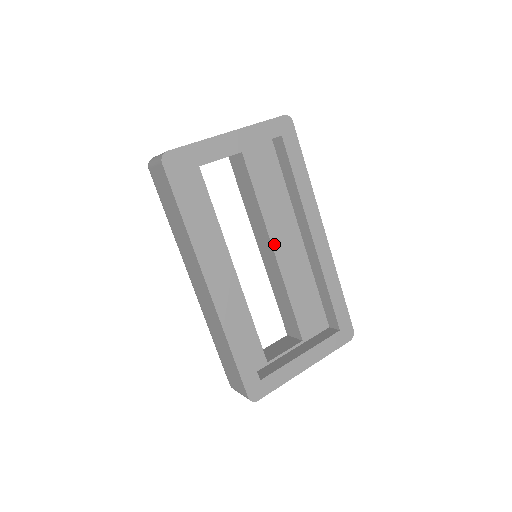
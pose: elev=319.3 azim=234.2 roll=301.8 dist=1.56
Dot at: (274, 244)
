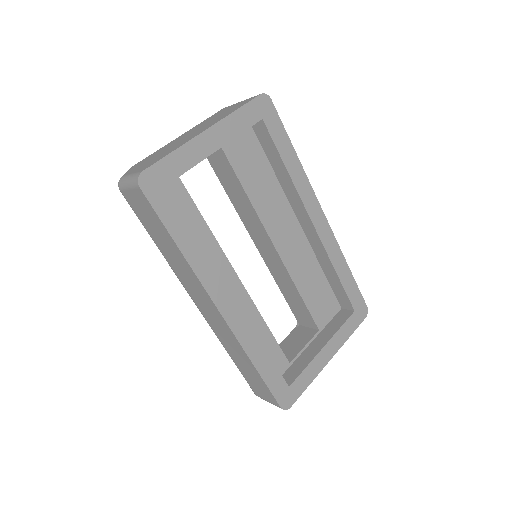
Dot at: (274, 240)
